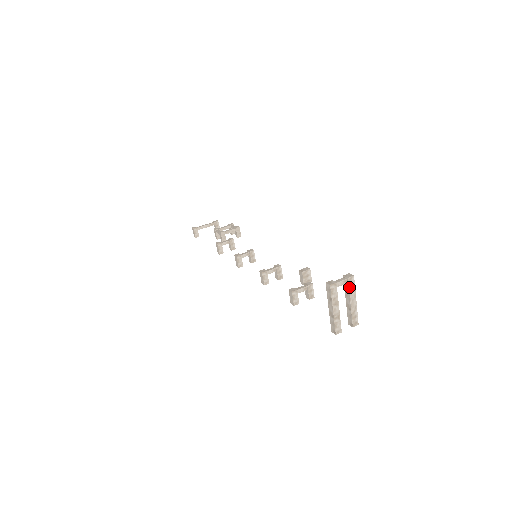
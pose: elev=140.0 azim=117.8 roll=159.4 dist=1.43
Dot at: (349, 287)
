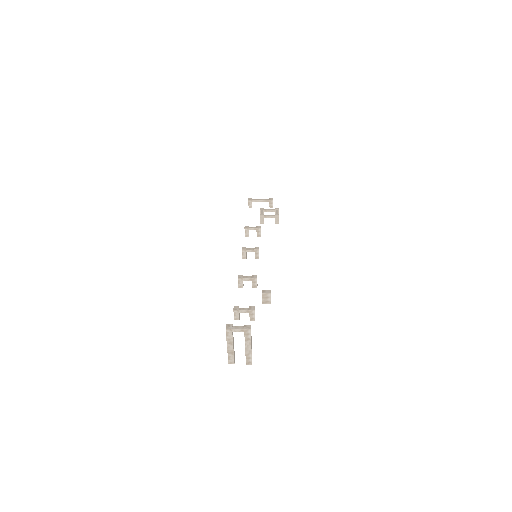
Dot at: (245, 336)
